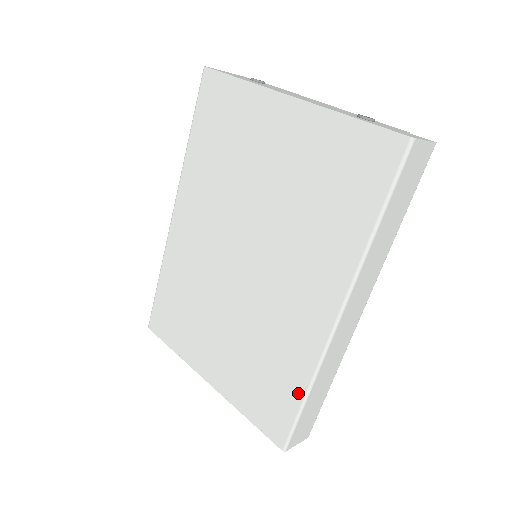
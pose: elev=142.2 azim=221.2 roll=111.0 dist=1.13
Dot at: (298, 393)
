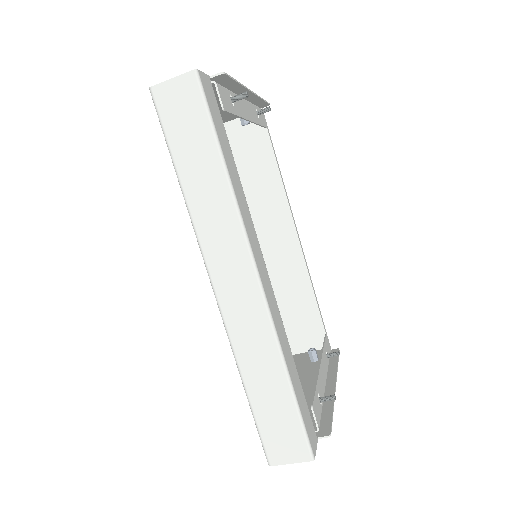
Dot at: occluded
